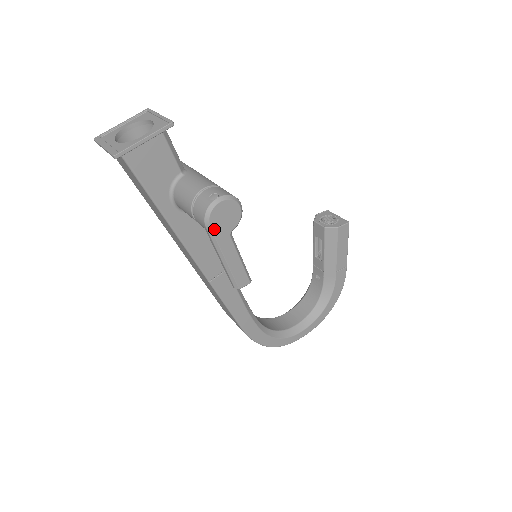
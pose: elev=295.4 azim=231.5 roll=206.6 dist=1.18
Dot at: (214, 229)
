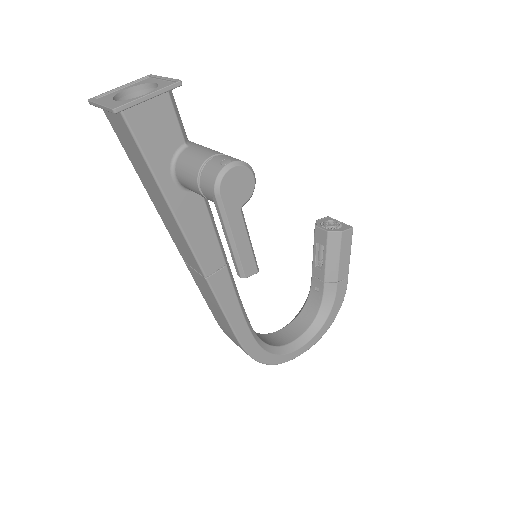
Dot at: (224, 199)
